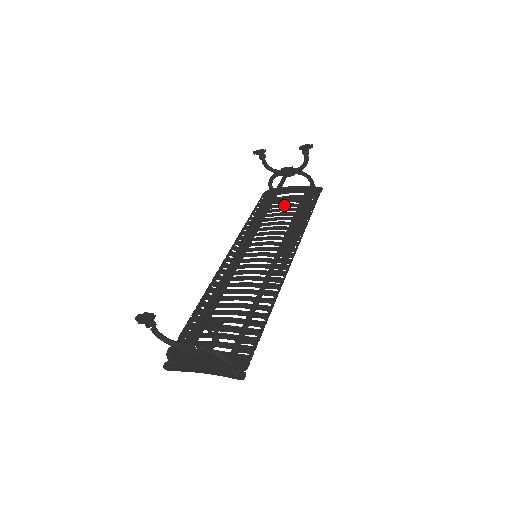
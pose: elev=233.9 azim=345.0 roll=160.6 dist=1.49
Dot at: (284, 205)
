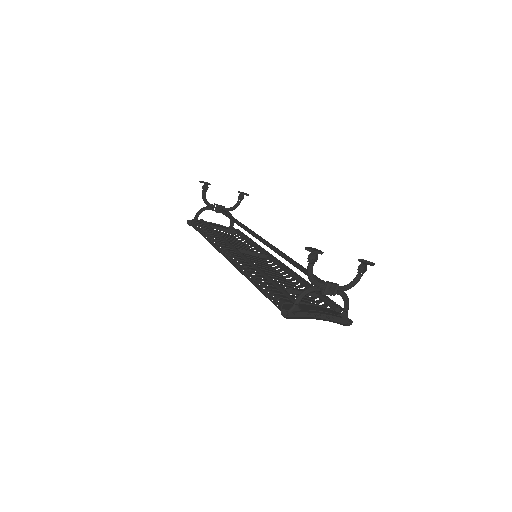
Dot at: occluded
